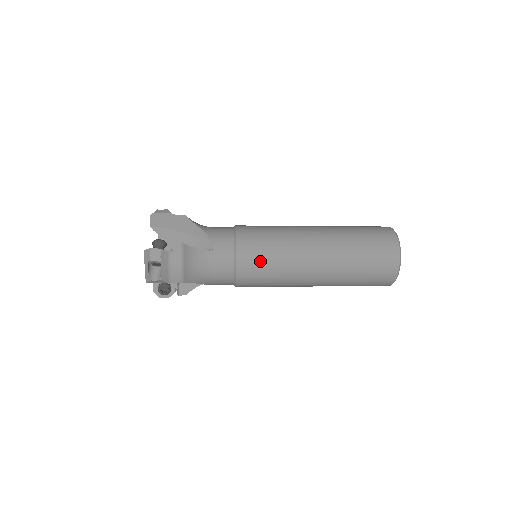
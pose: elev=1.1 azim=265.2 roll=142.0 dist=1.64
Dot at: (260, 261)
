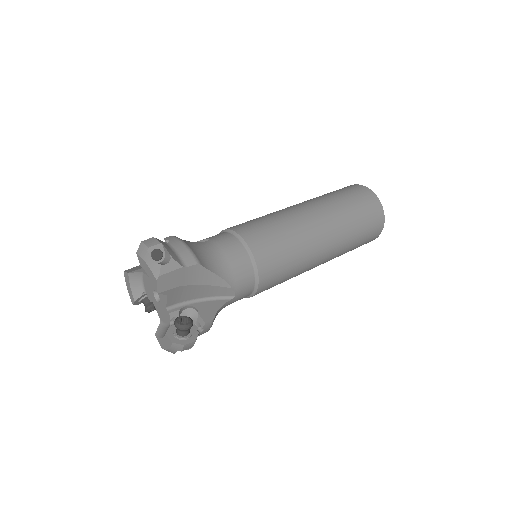
Dot at: occluded
